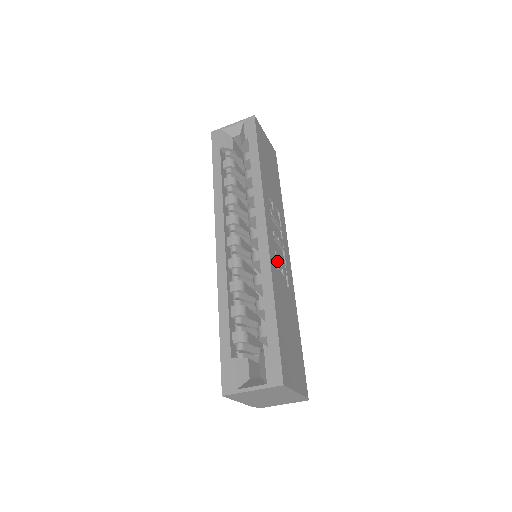
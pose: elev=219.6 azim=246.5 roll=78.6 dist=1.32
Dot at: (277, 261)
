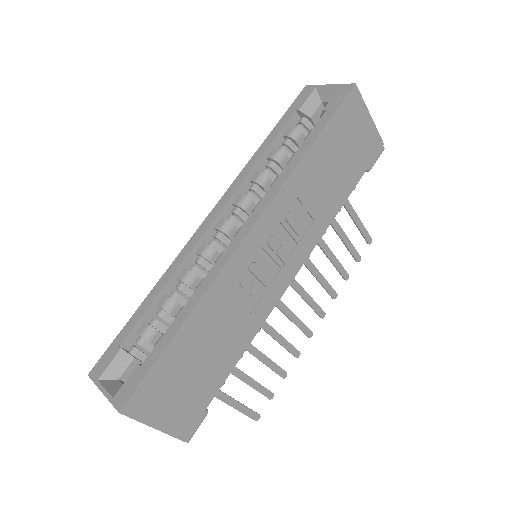
Dot at: (244, 276)
